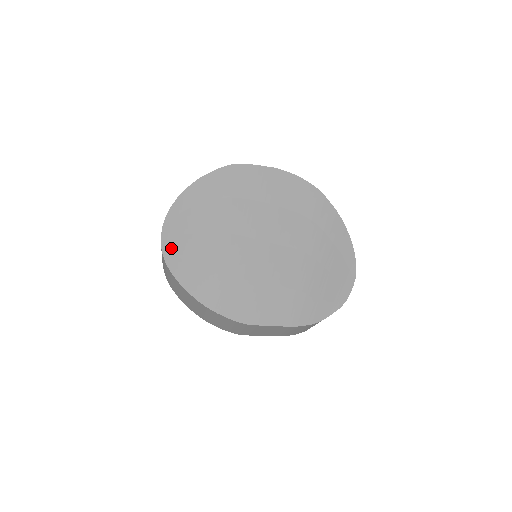
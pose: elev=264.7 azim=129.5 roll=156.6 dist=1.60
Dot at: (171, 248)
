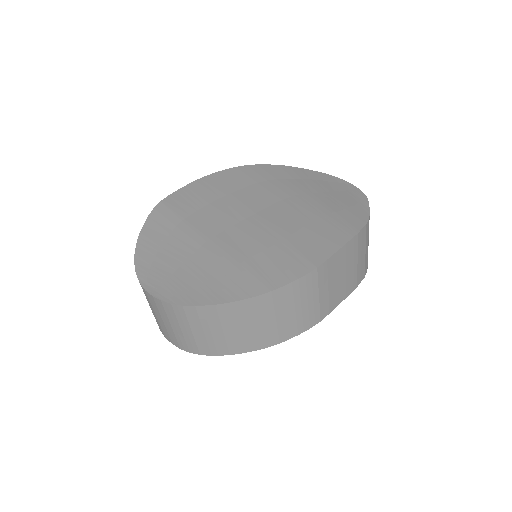
Dot at: (172, 293)
